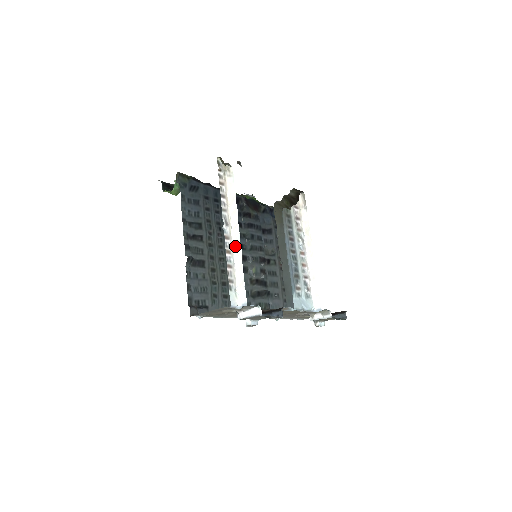
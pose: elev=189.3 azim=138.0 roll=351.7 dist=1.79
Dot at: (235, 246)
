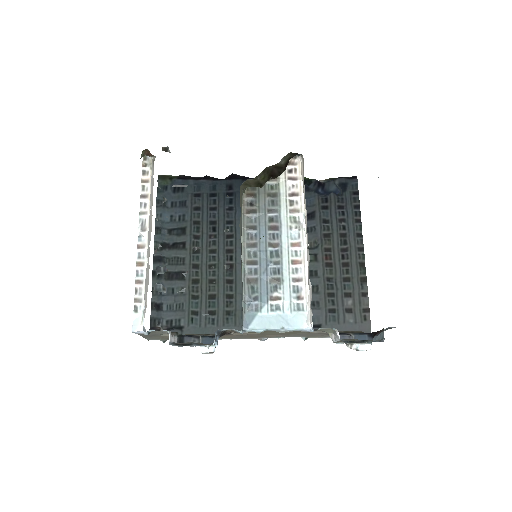
Dot at: (148, 256)
